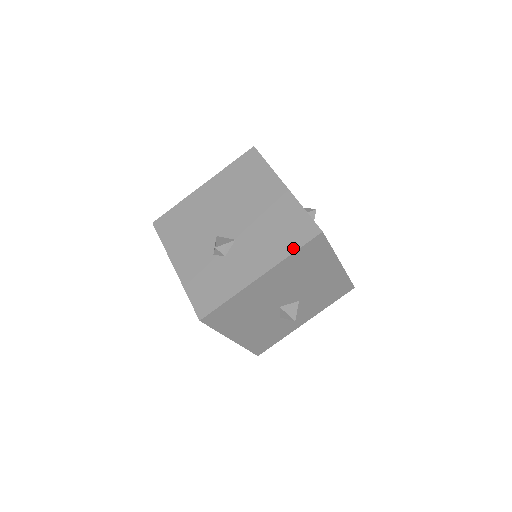
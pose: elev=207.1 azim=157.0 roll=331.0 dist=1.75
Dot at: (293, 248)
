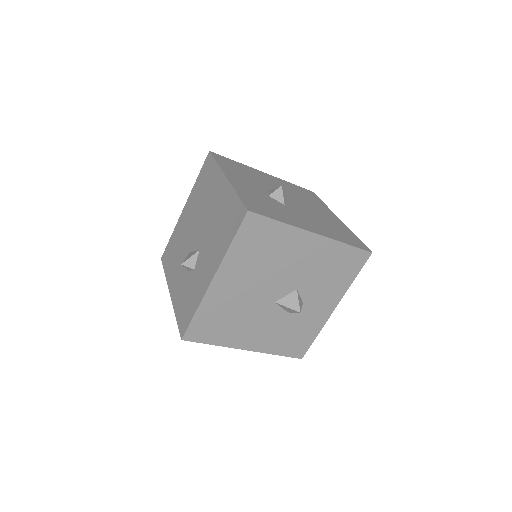
Dot at: (230, 239)
